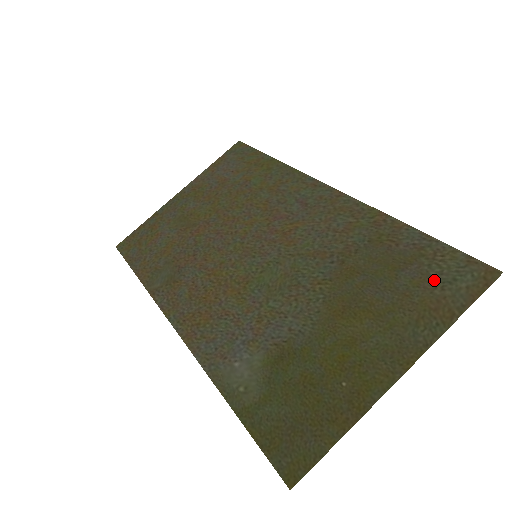
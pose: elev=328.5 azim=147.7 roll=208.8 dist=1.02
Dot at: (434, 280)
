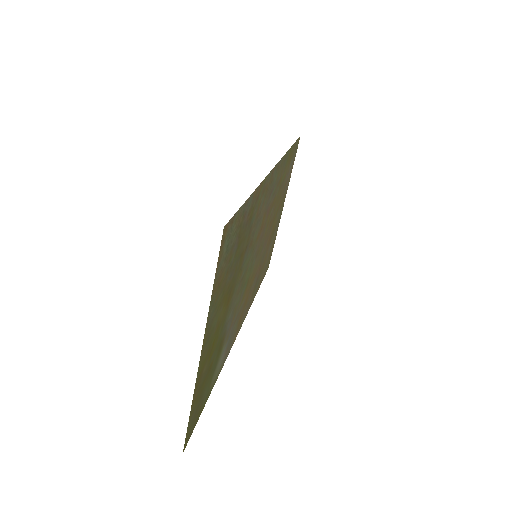
Dot at: (229, 251)
